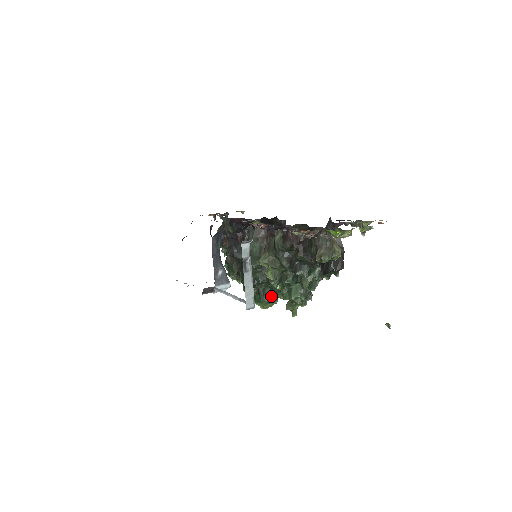
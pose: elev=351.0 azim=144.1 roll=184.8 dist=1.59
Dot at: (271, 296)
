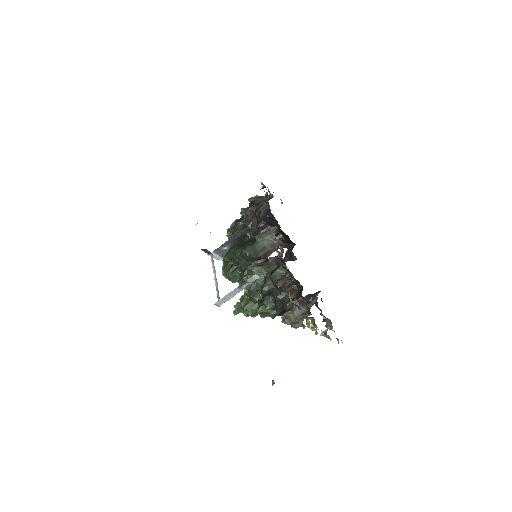
Dot at: (236, 277)
